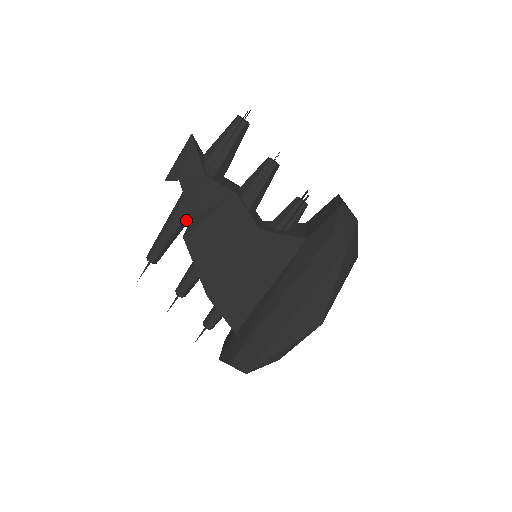
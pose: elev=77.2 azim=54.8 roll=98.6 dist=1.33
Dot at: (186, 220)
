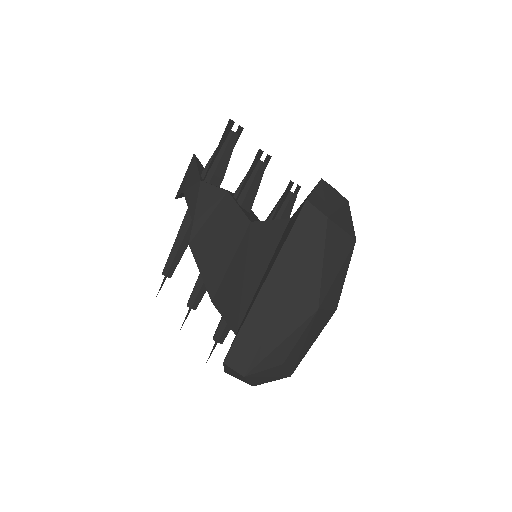
Dot at: occluded
